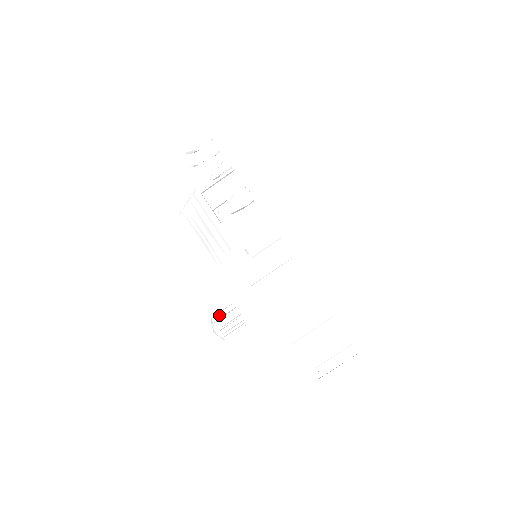
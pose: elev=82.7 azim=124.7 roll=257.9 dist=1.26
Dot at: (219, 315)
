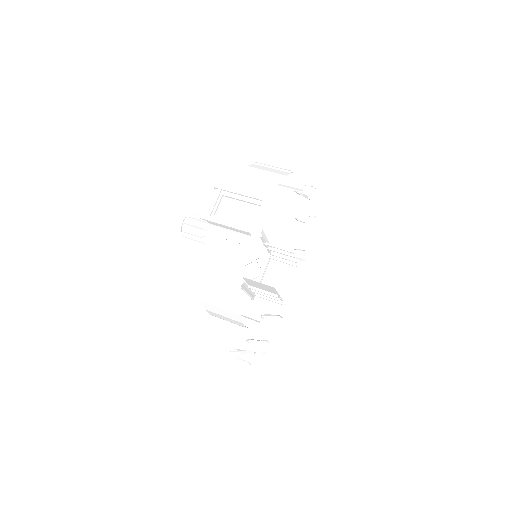
Dot at: occluded
